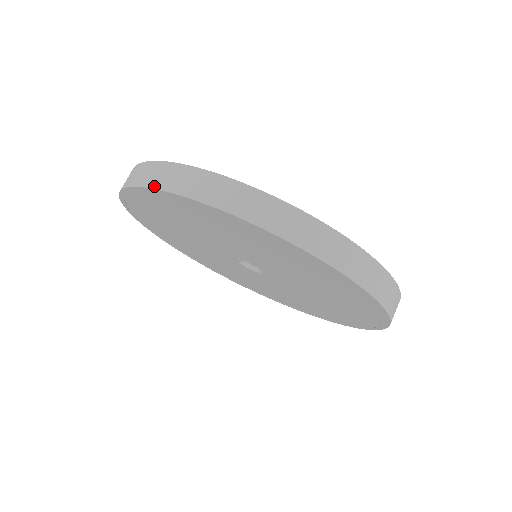
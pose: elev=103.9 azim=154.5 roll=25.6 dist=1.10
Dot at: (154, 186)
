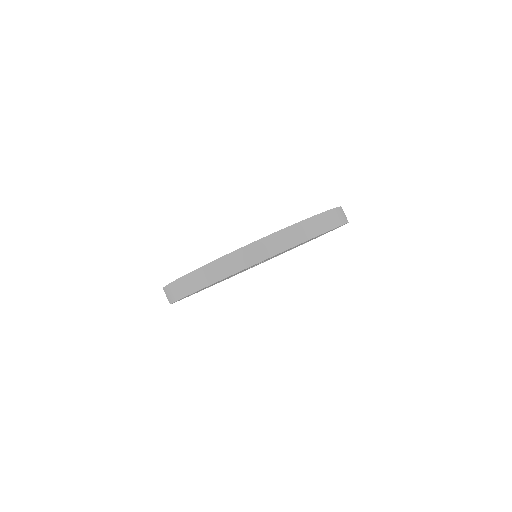
Dot at: (270, 256)
